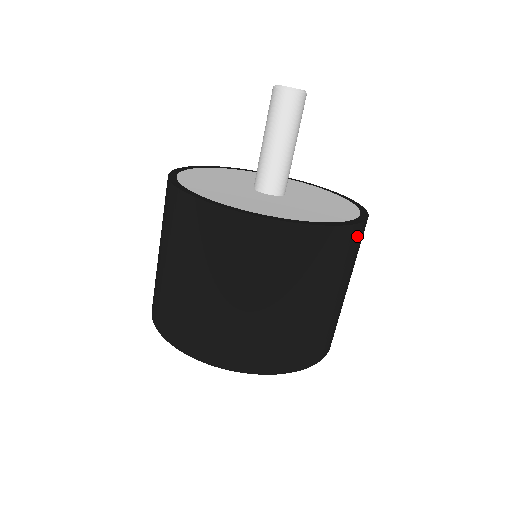
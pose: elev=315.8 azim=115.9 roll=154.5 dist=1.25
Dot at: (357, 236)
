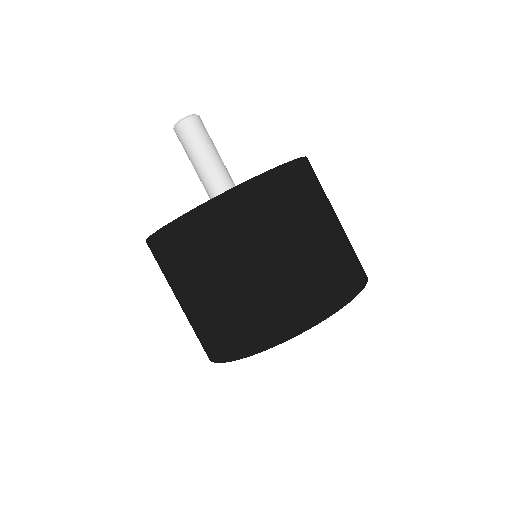
Dot at: occluded
